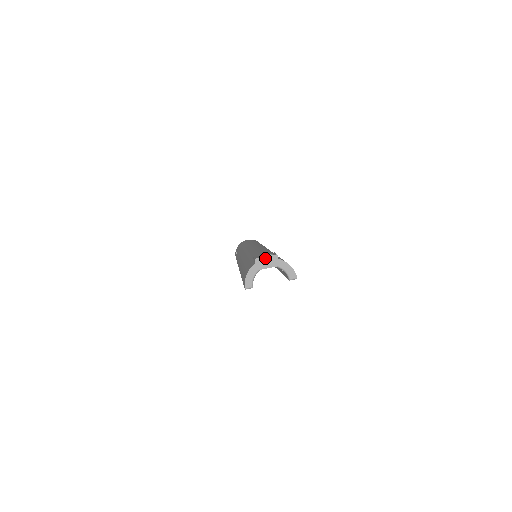
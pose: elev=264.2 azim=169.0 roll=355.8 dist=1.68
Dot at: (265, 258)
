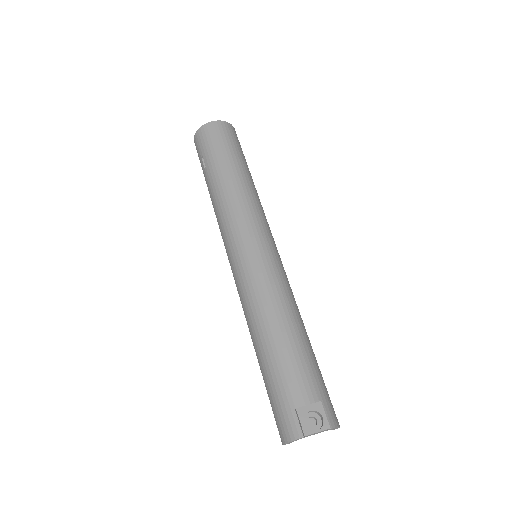
Dot at: (316, 433)
